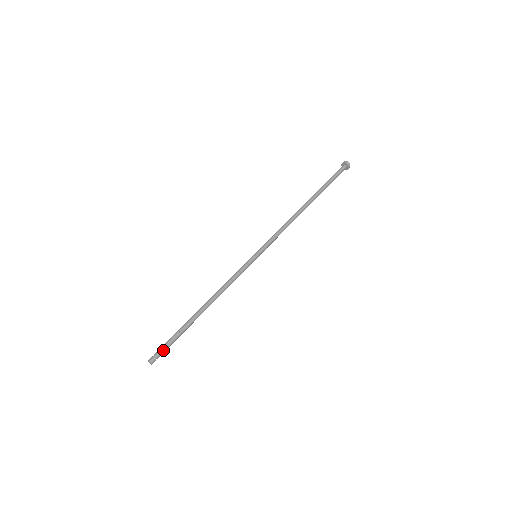
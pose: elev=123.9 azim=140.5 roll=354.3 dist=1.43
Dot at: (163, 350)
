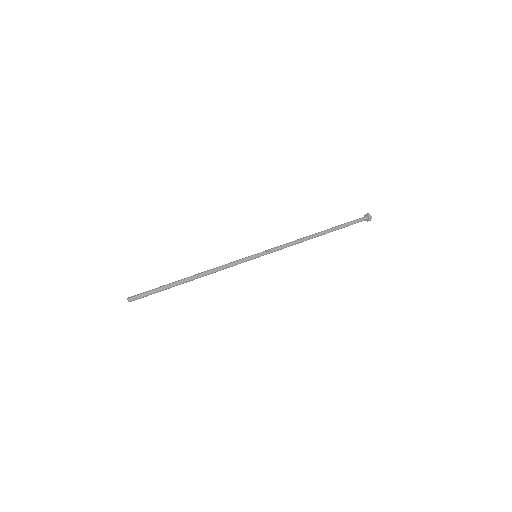
Dot at: (142, 293)
